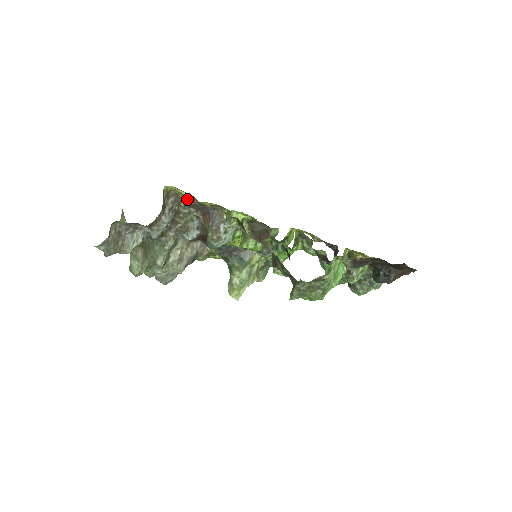
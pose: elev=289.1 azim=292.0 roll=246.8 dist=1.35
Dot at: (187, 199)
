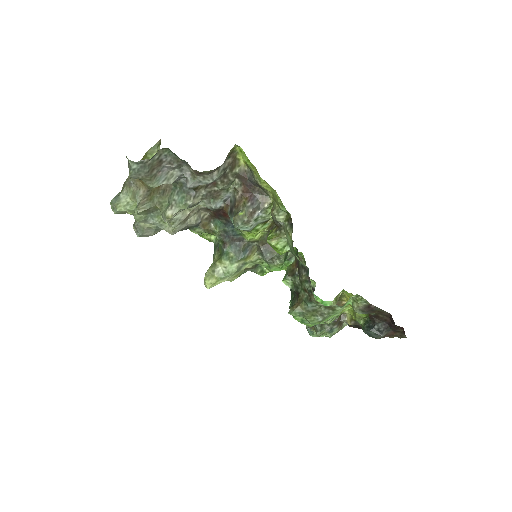
Dot at: (241, 168)
